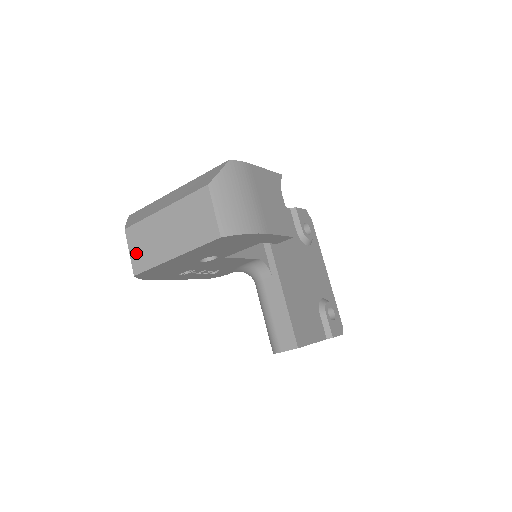
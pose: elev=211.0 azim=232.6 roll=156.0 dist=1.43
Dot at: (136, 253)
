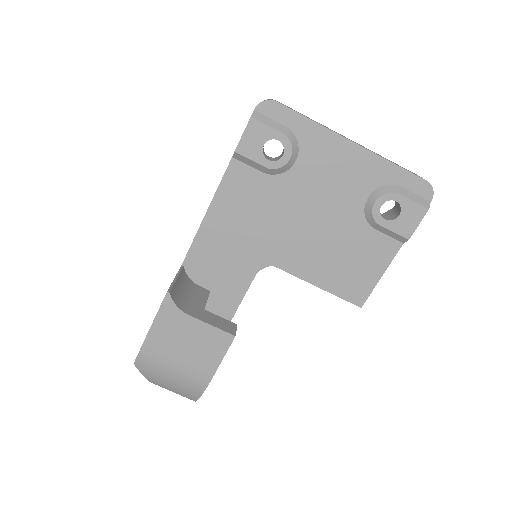
Dot at: occluded
